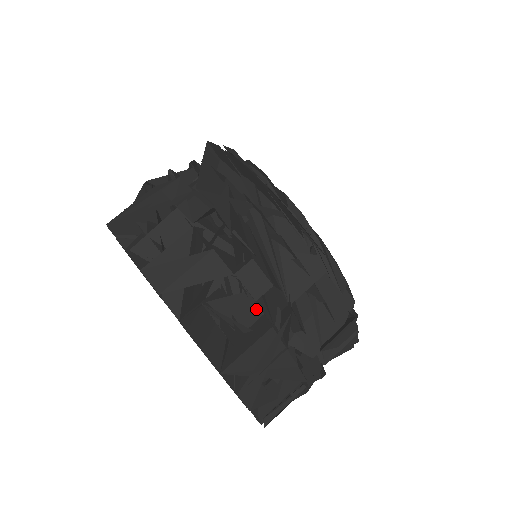
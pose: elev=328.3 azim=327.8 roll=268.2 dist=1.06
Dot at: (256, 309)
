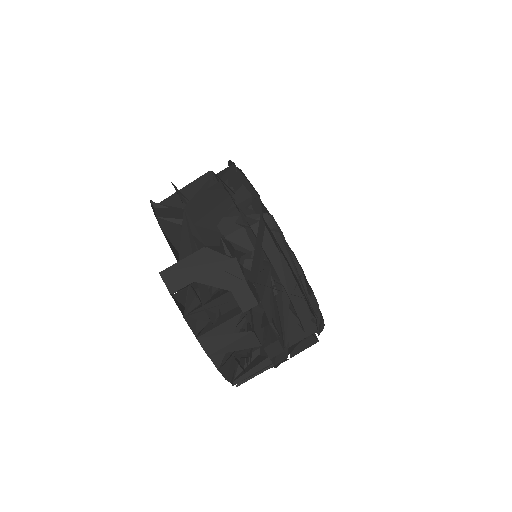
Dot at: (262, 344)
